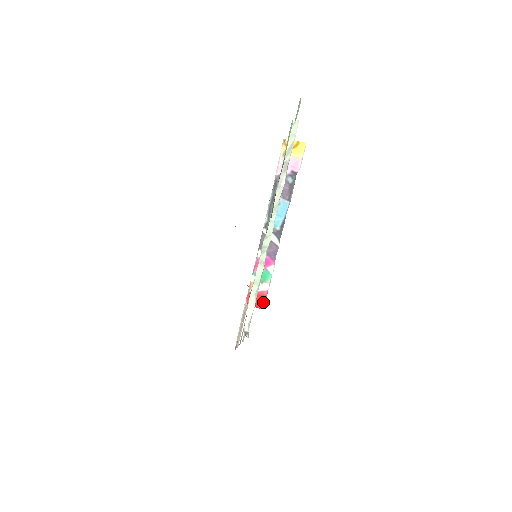
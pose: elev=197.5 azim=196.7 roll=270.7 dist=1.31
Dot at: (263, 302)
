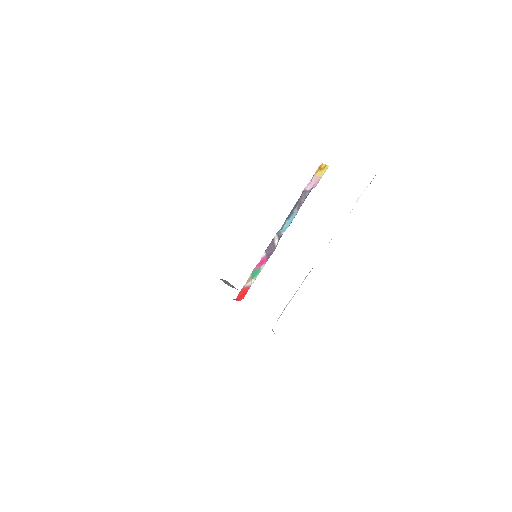
Dot at: occluded
